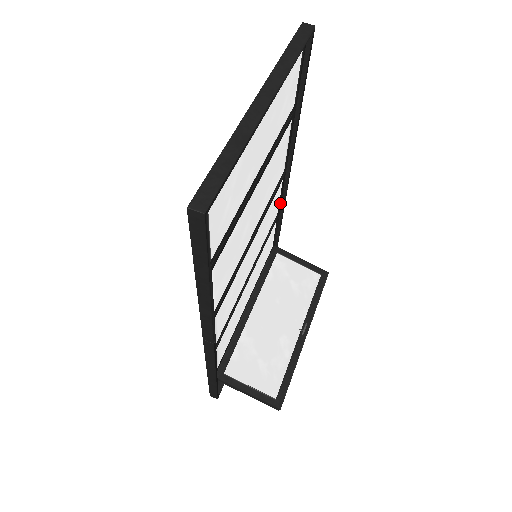
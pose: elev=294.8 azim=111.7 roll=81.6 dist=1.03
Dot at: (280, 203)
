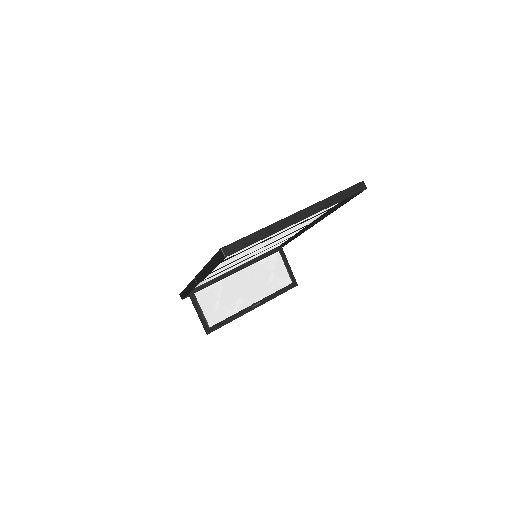
Dot at: (298, 232)
